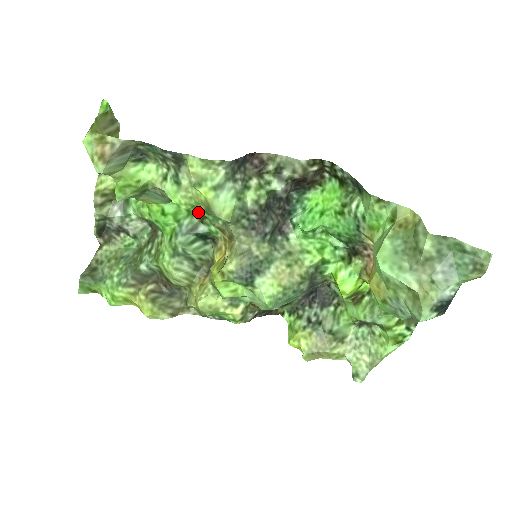
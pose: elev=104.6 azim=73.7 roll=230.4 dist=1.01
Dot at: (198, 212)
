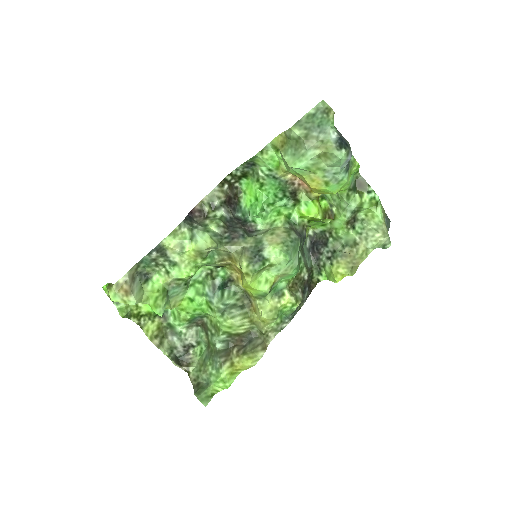
Dot at: (206, 277)
